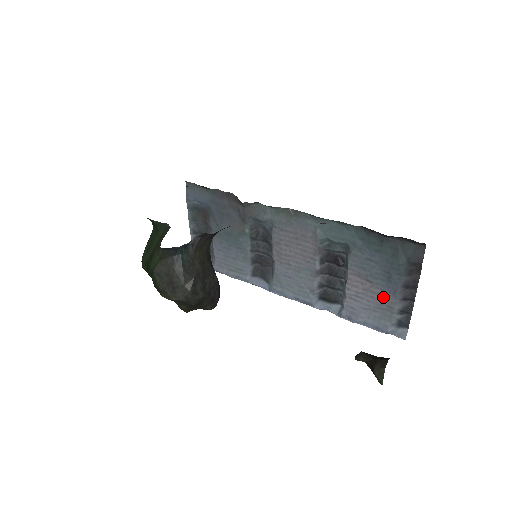
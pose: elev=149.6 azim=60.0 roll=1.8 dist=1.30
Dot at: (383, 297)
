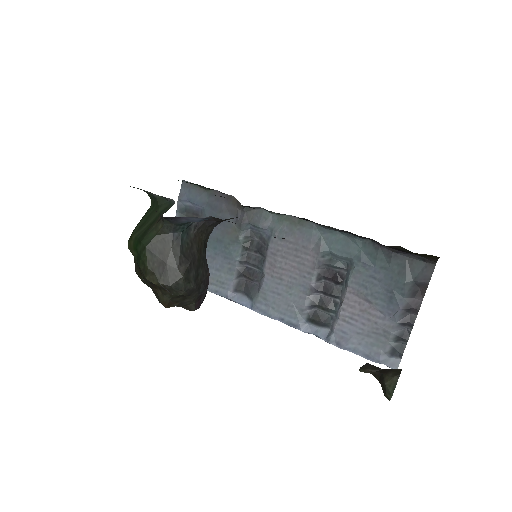
Dot at: (380, 320)
